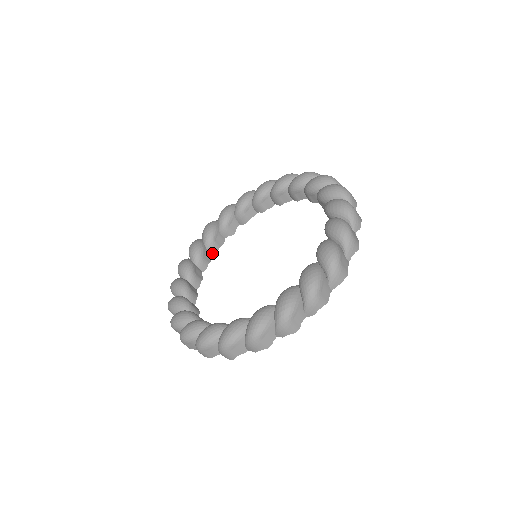
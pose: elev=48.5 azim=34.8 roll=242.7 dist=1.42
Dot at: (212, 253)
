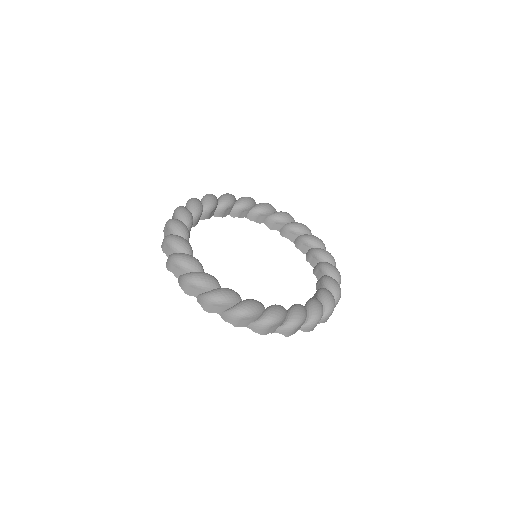
Dot at: (248, 217)
